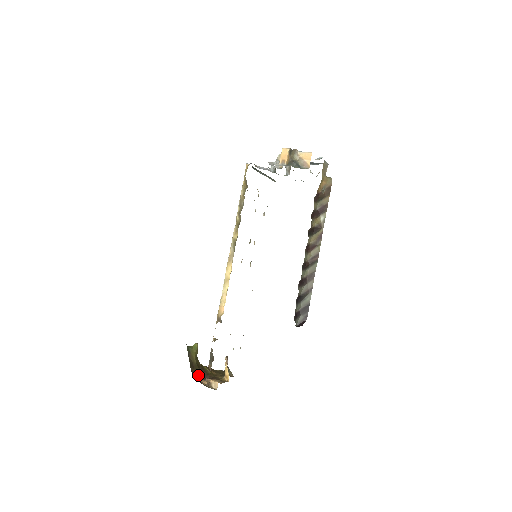
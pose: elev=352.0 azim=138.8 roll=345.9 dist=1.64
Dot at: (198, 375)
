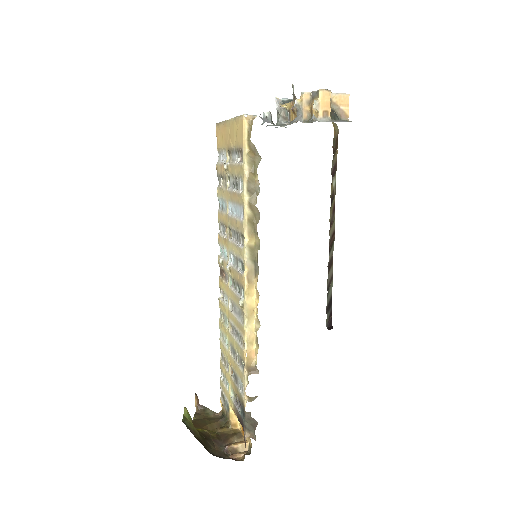
Dot at: (212, 449)
